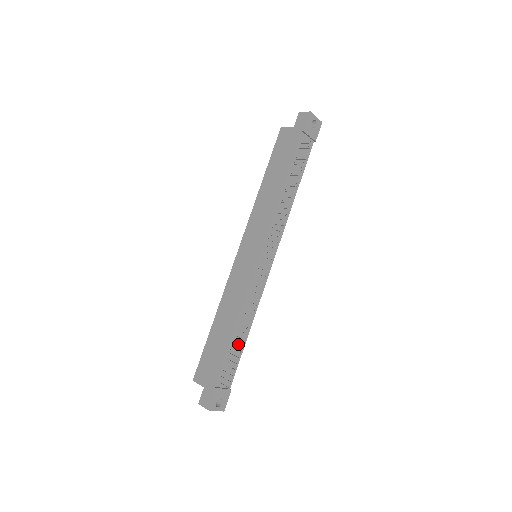
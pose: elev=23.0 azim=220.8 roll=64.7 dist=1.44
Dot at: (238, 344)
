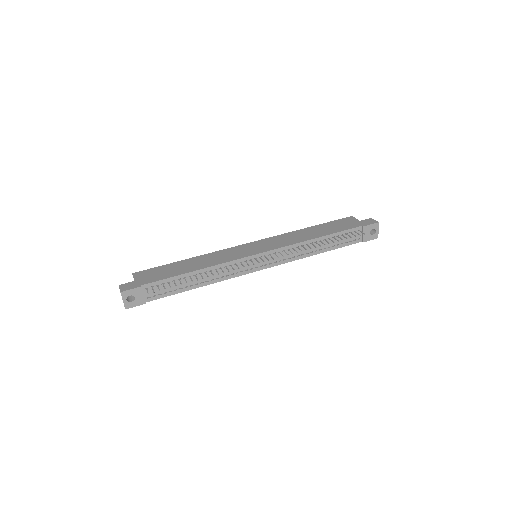
Dot at: occluded
